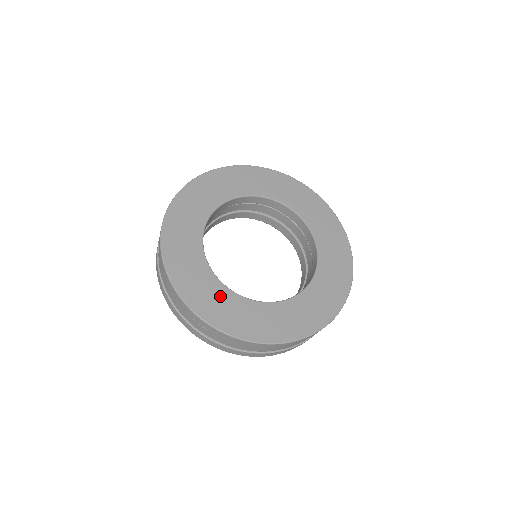
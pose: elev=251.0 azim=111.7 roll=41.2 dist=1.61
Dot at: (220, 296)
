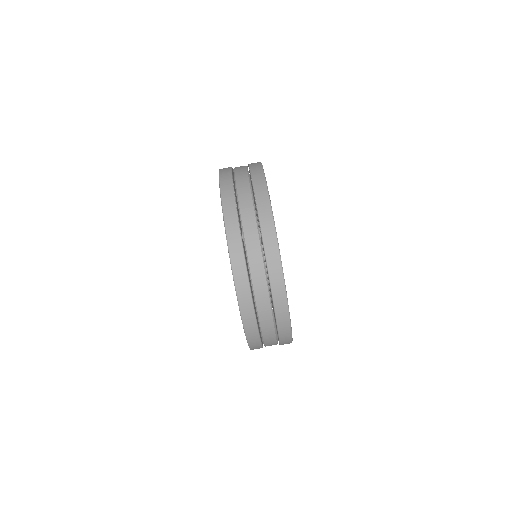
Dot at: occluded
